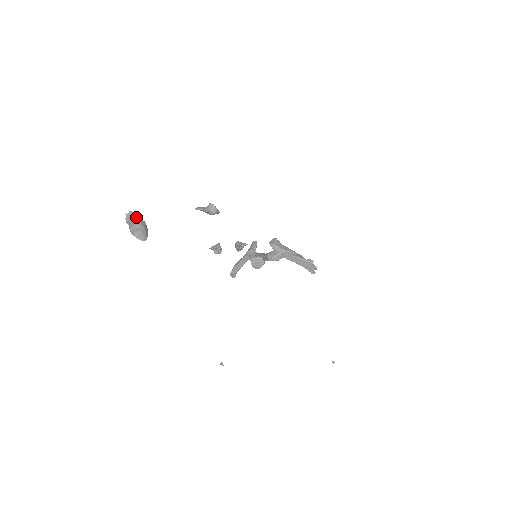
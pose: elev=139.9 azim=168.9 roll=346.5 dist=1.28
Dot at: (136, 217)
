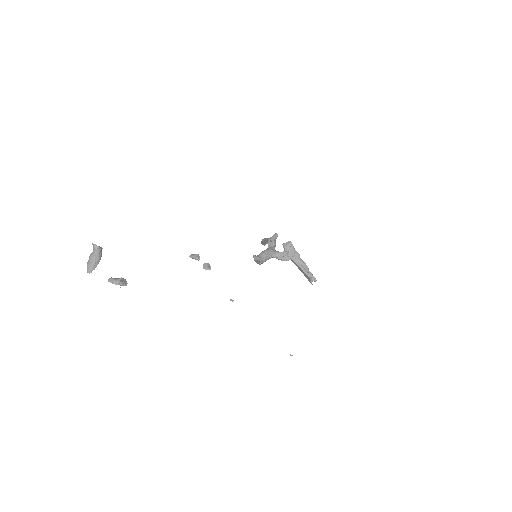
Dot at: (96, 250)
